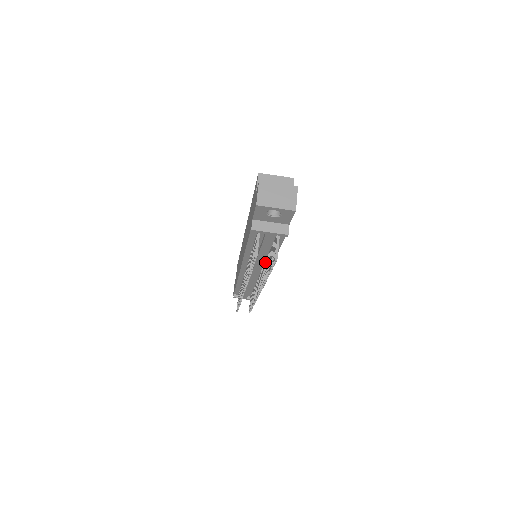
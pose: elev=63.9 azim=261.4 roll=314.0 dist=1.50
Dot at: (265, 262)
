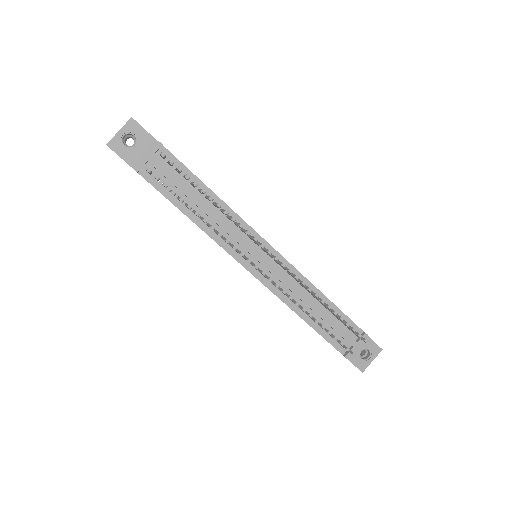
Dot at: (233, 224)
